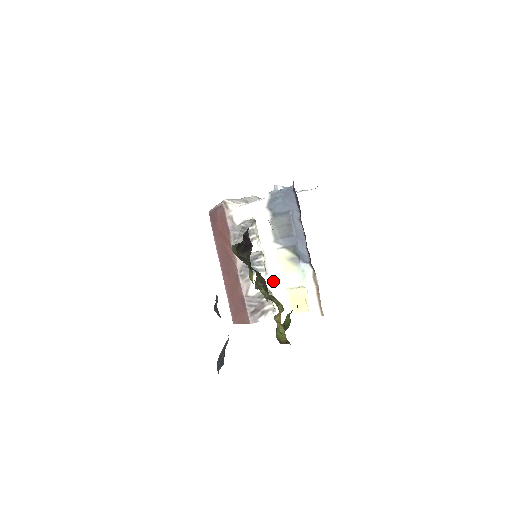
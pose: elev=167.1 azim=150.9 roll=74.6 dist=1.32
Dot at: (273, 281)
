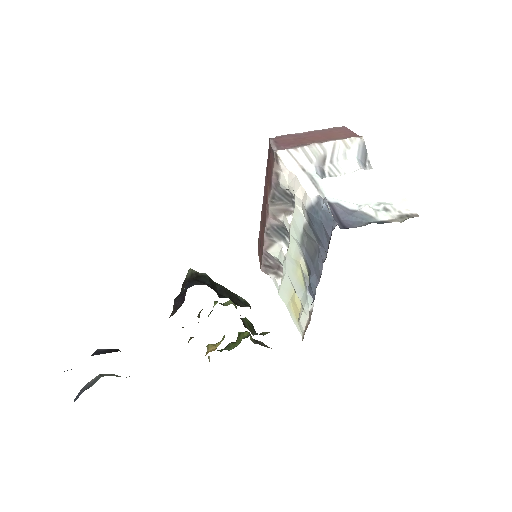
Dot at: (287, 268)
